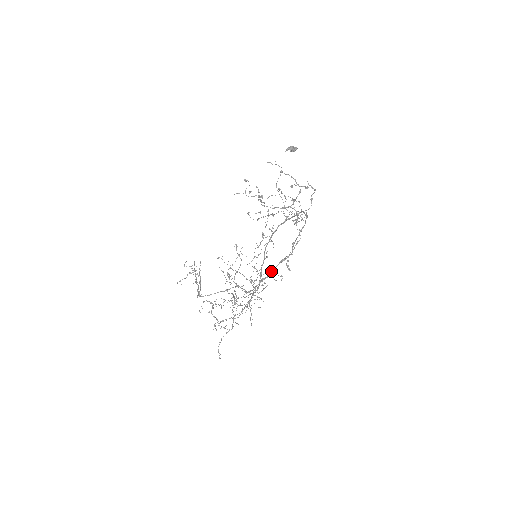
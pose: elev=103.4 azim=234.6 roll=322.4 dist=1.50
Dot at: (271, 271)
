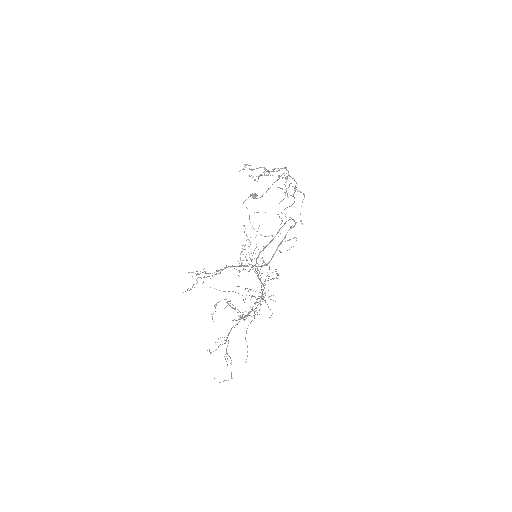
Dot at: occluded
